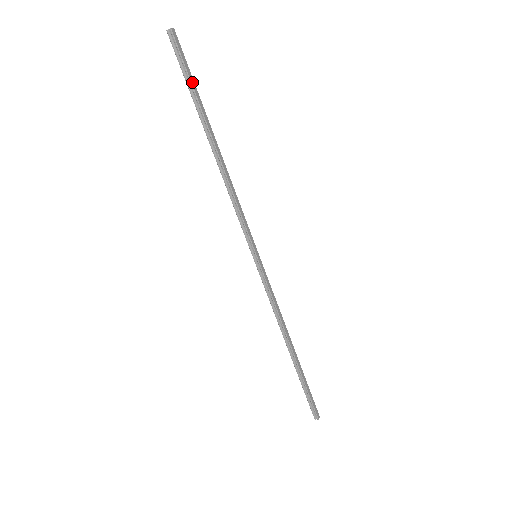
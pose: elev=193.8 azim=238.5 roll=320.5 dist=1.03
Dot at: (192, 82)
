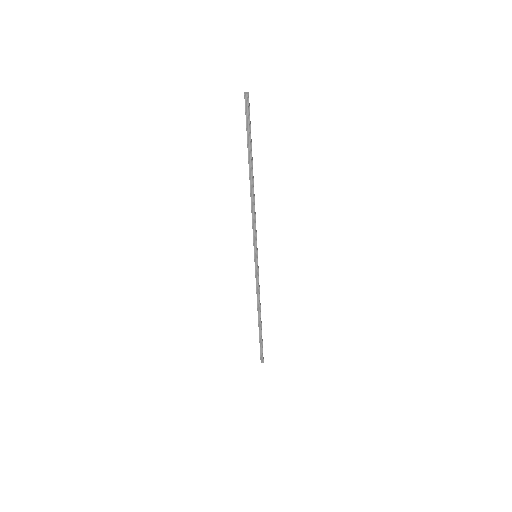
Dot at: occluded
